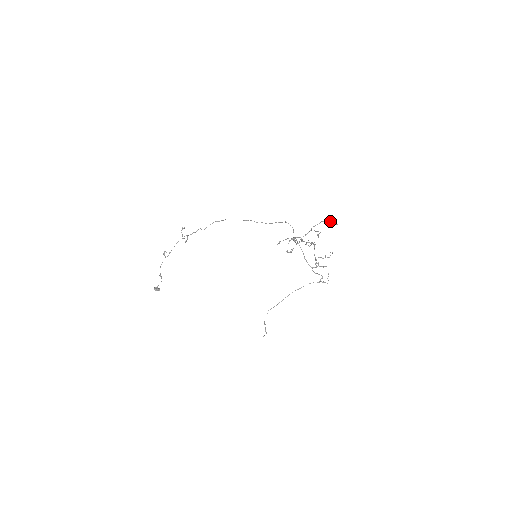
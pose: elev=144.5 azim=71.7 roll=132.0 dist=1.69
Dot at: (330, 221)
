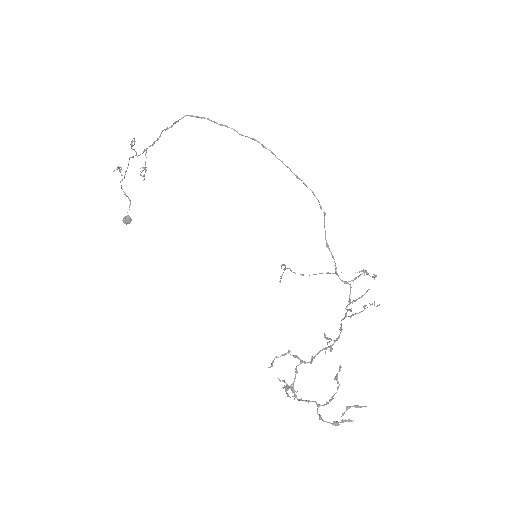
Dot at: occluded
